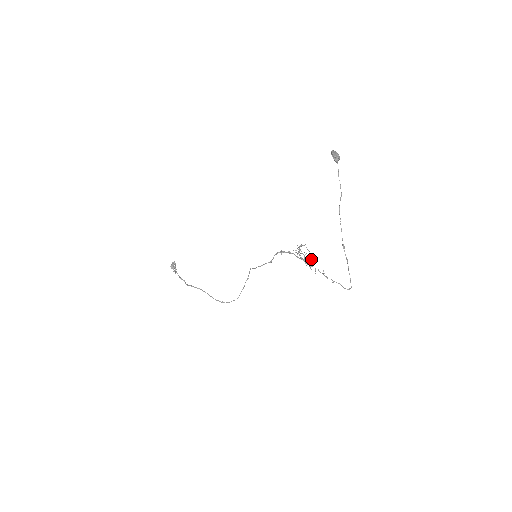
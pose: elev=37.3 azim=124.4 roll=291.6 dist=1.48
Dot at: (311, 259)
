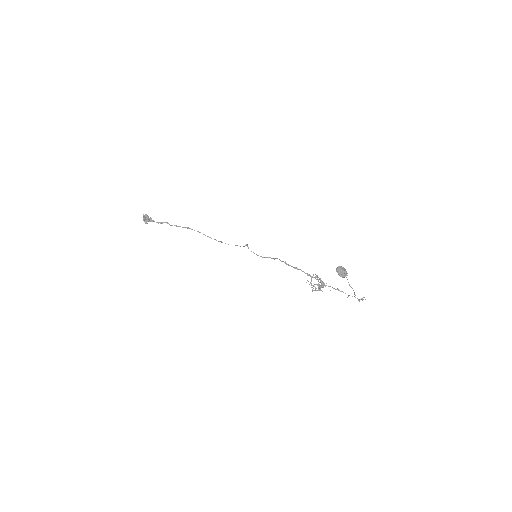
Dot at: (324, 285)
